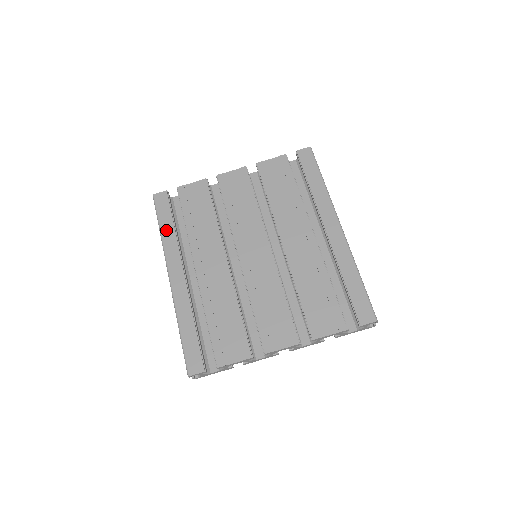
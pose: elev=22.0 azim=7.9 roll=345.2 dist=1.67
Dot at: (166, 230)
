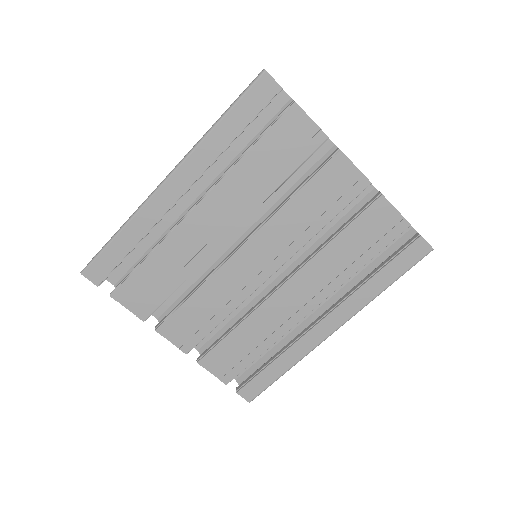
Dot at: (223, 132)
